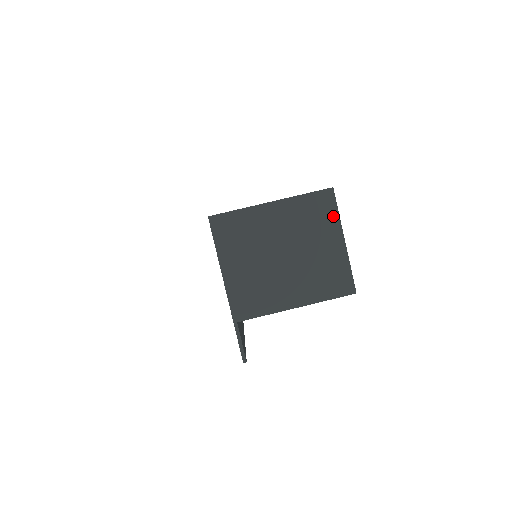
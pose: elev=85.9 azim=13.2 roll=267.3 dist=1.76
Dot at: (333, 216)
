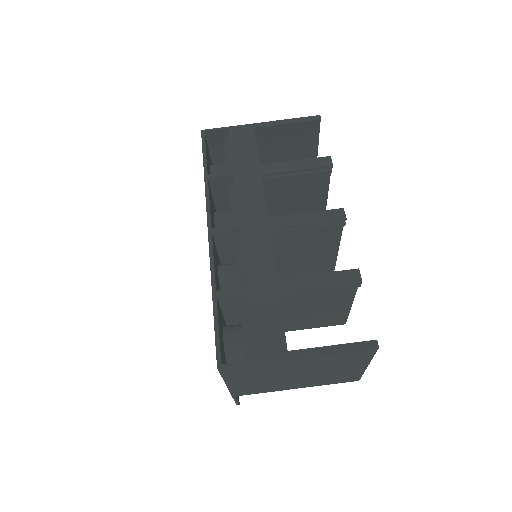
Dot at: (365, 358)
